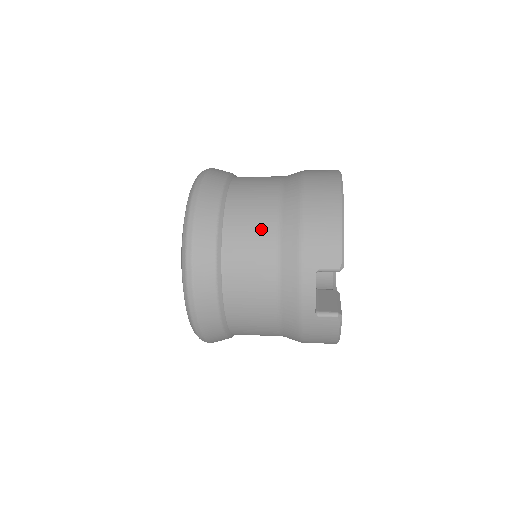
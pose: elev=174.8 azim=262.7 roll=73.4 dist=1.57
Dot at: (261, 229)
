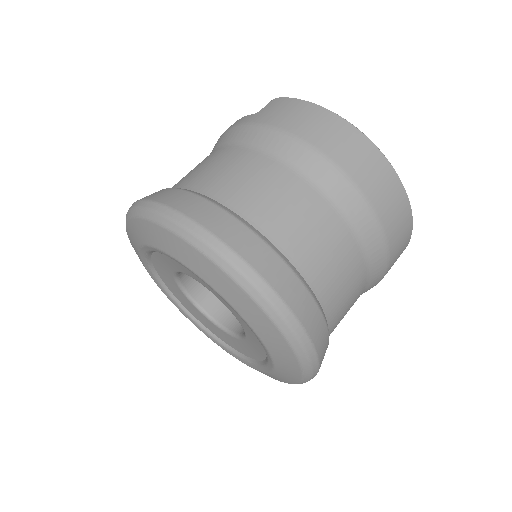
Dot at: occluded
